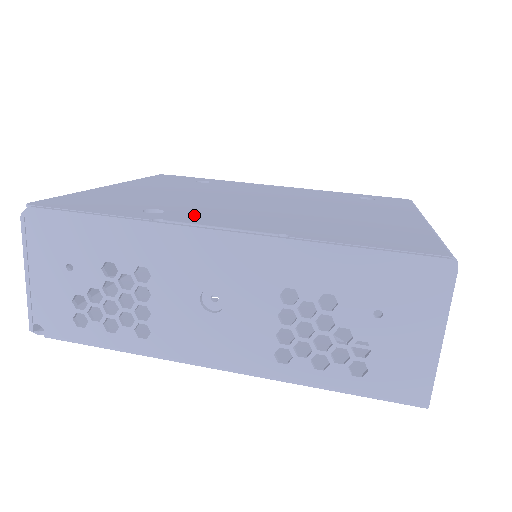
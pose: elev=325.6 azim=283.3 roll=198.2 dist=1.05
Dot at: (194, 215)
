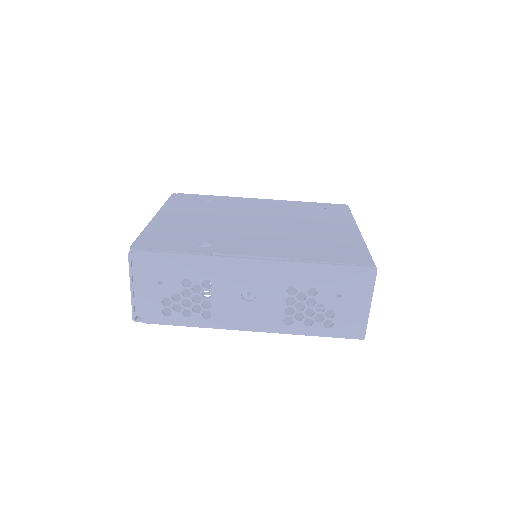
Dot at: (230, 246)
